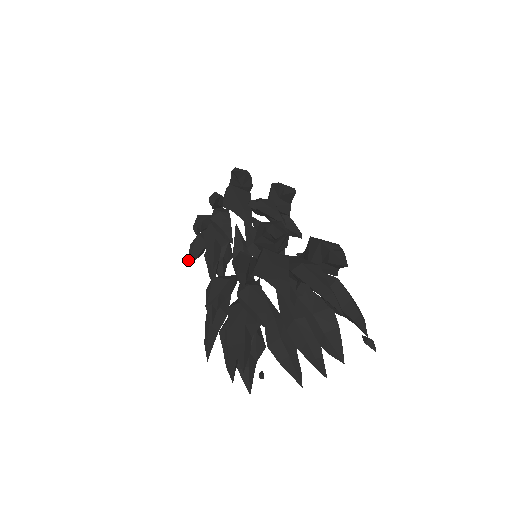
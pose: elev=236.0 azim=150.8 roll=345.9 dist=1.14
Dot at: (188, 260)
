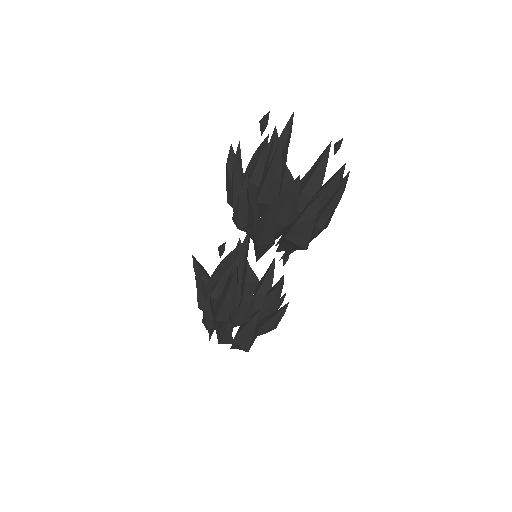
Dot at: (225, 330)
